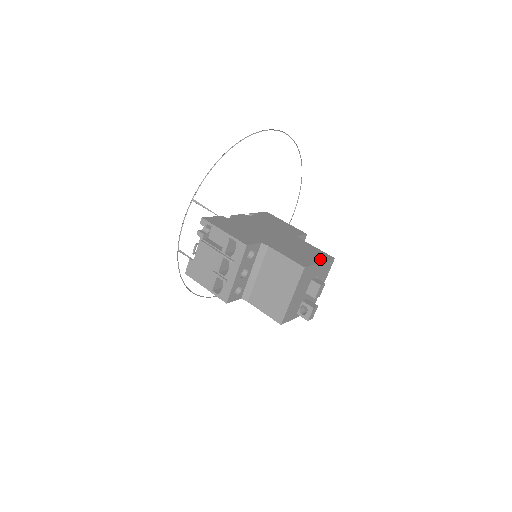
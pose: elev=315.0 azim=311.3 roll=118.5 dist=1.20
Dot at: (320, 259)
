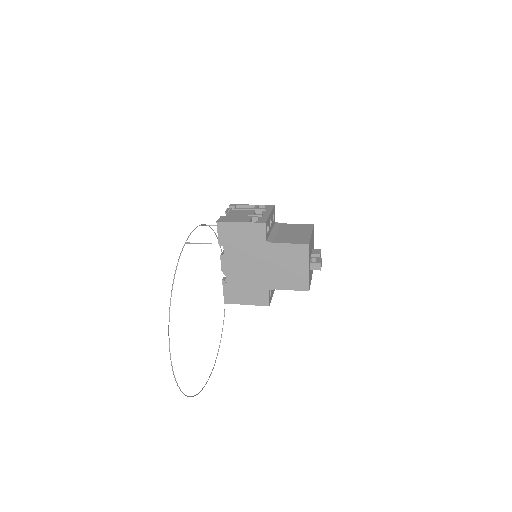
Dot at: occluded
